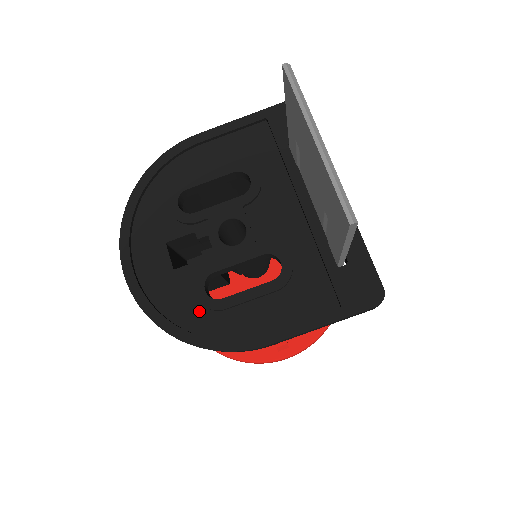
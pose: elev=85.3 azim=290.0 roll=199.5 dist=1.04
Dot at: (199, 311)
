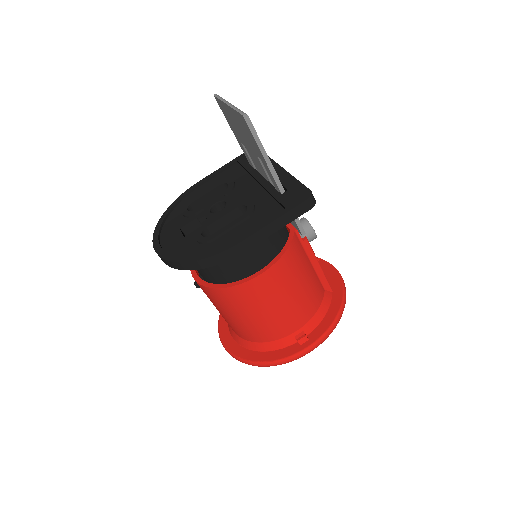
Dot at: (199, 247)
